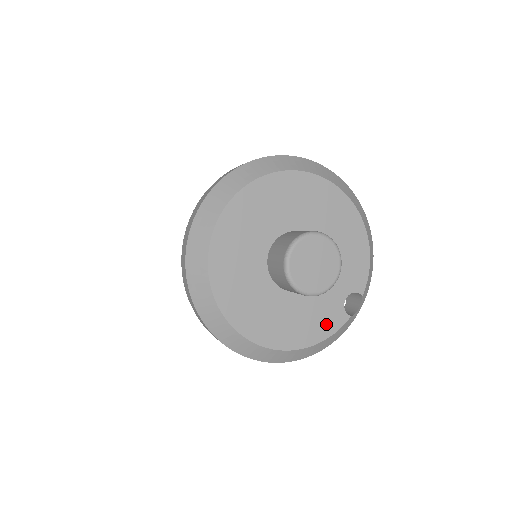
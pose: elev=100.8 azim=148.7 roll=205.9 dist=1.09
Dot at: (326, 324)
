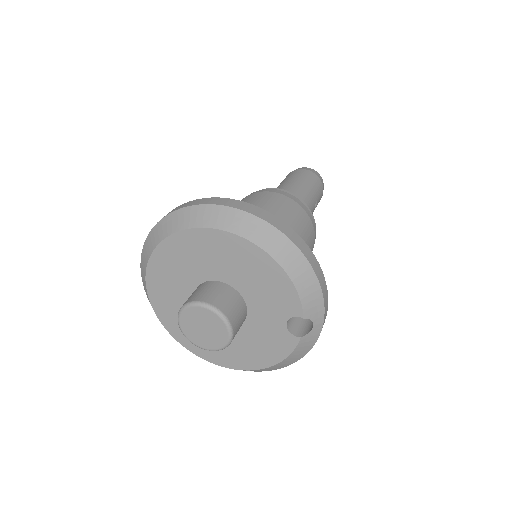
Dot at: (278, 347)
